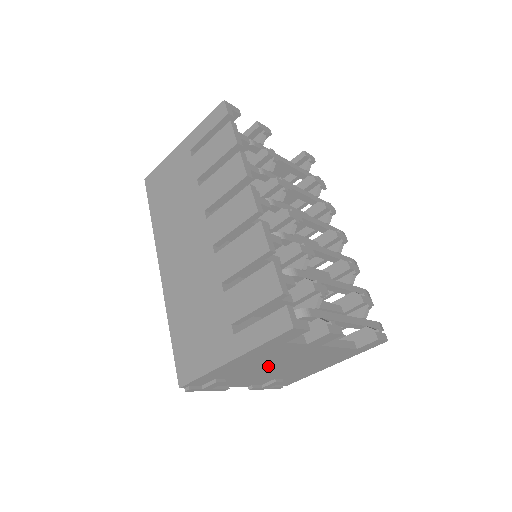
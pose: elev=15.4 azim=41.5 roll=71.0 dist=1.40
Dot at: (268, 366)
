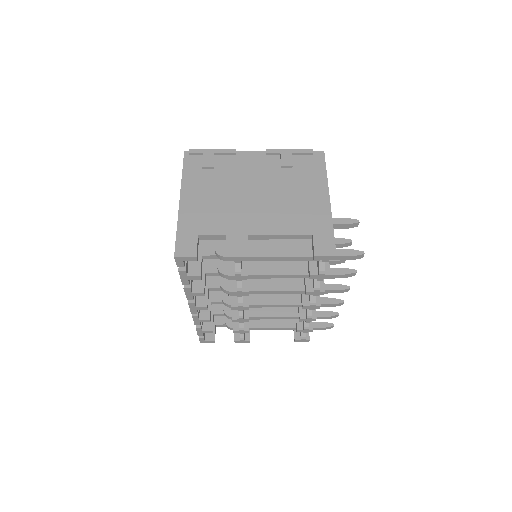
Dot at: occluded
